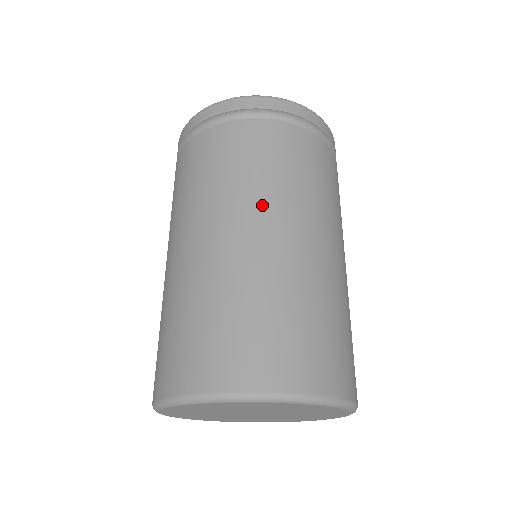
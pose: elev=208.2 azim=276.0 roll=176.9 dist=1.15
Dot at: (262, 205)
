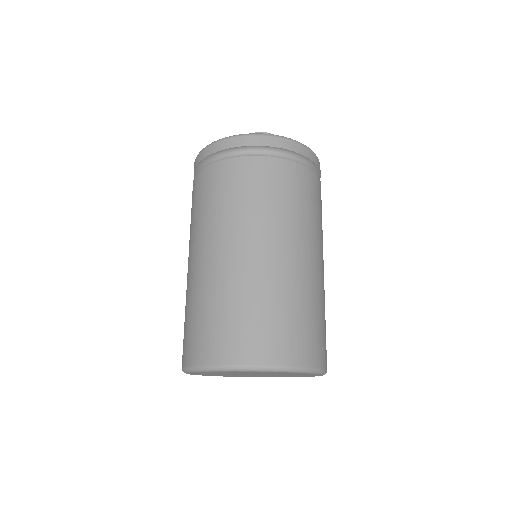
Dot at: (264, 228)
